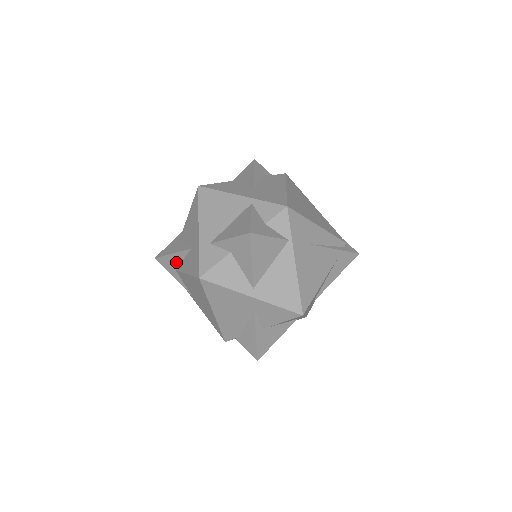
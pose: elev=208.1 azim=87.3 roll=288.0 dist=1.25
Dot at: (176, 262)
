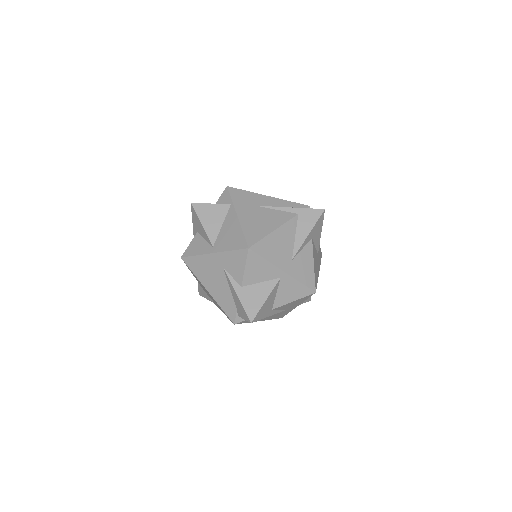
Dot at: occluded
